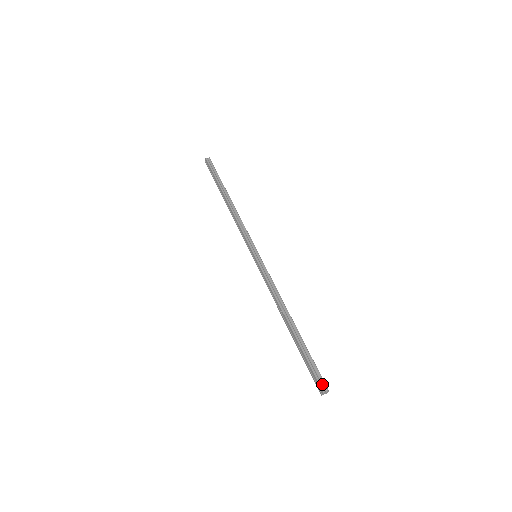
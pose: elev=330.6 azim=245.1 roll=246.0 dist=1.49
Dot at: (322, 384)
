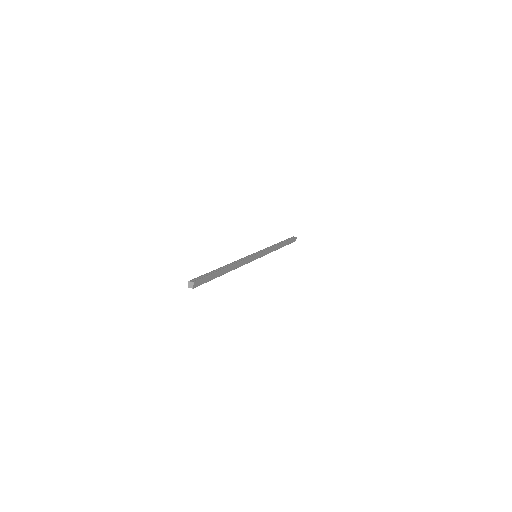
Dot at: (195, 280)
